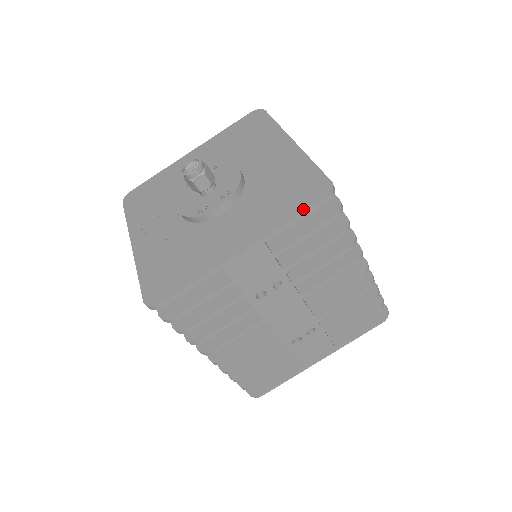
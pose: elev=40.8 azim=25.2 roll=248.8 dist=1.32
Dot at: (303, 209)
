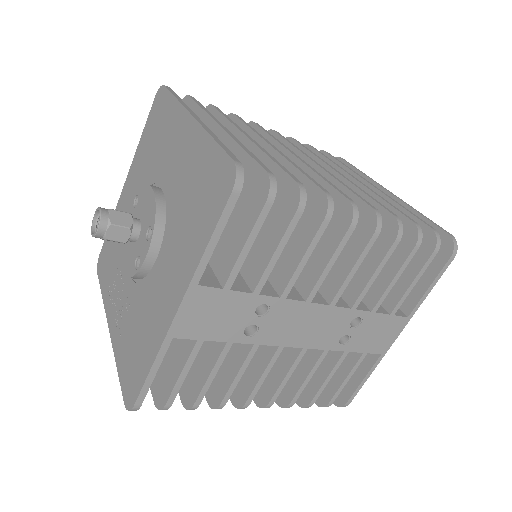
Dot at: (215, 220)
